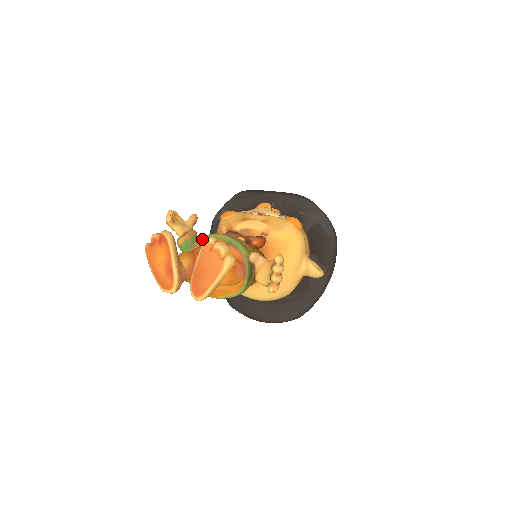
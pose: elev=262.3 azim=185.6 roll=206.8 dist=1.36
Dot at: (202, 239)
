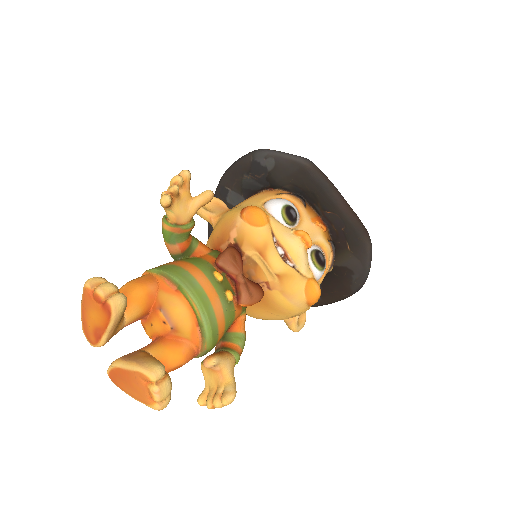
Dot at: (177, 284)
